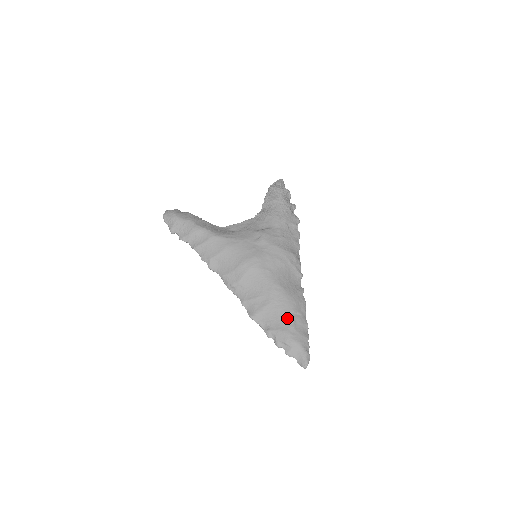
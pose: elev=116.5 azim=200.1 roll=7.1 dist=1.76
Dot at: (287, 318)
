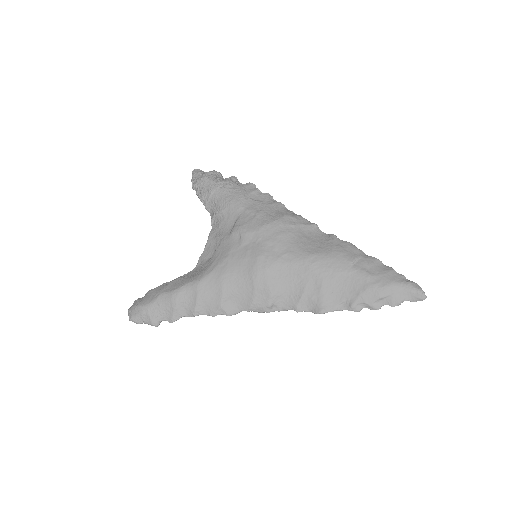
Dot at: (354, 275)
